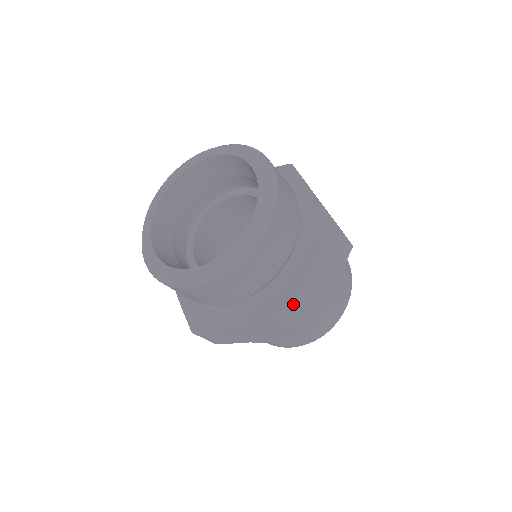
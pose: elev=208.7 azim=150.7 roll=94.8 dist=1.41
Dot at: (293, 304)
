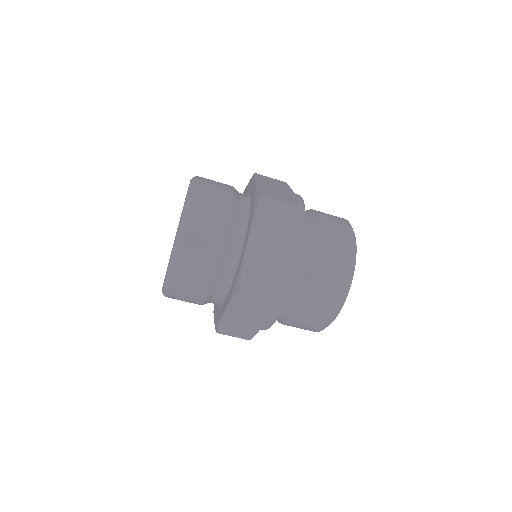
Dot at: (241, 271)
